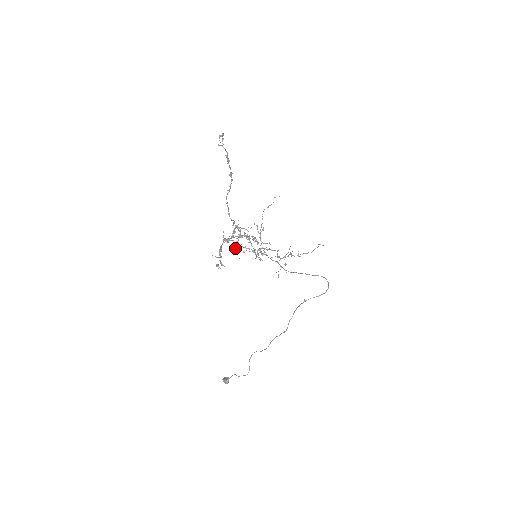
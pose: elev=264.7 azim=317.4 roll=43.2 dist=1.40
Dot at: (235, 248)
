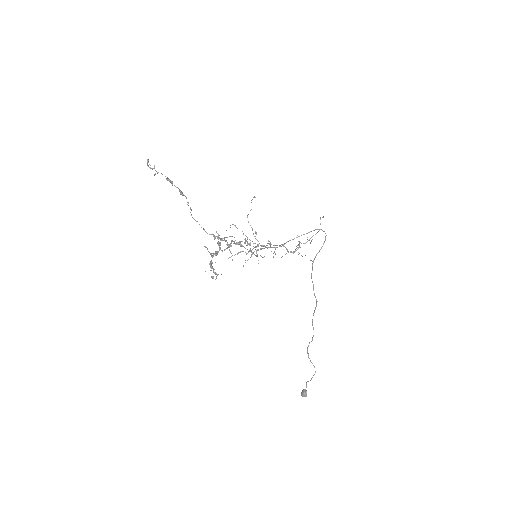
Dot at: occluded
